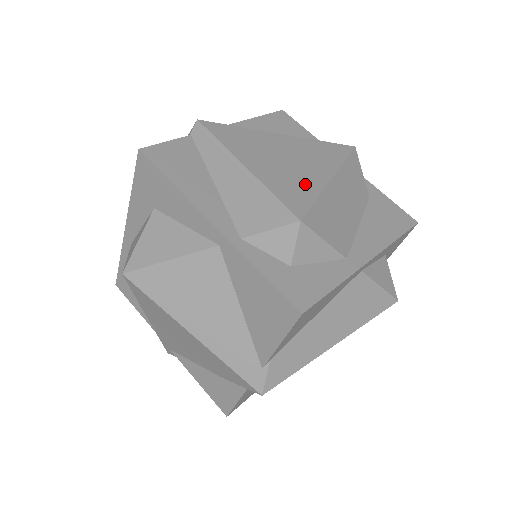
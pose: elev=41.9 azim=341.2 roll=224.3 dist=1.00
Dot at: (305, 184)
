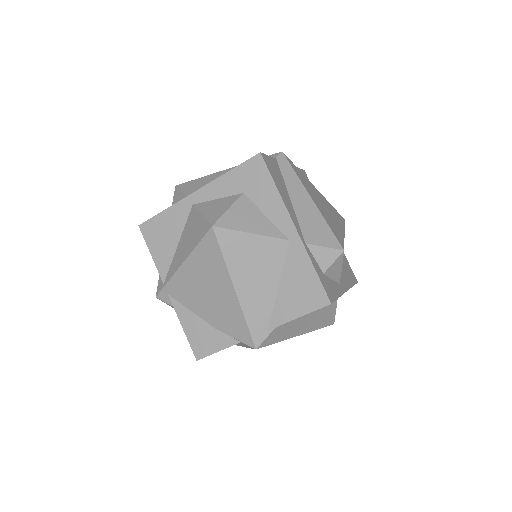
Dot at: (337, 229)
